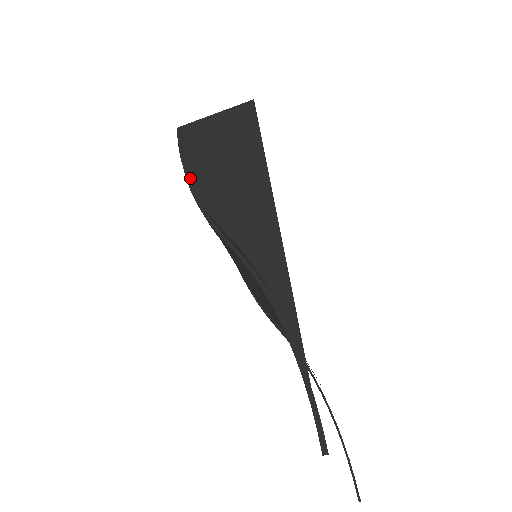
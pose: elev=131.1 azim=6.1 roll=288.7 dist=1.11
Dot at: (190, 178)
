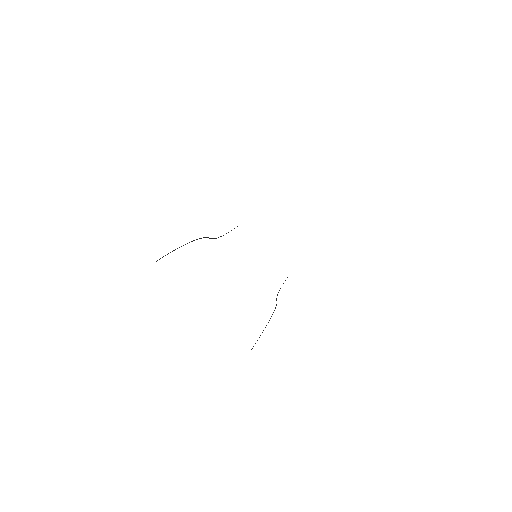
Dot at: occluded
